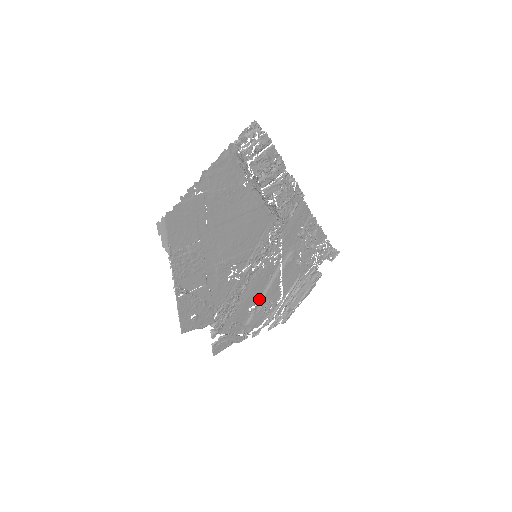
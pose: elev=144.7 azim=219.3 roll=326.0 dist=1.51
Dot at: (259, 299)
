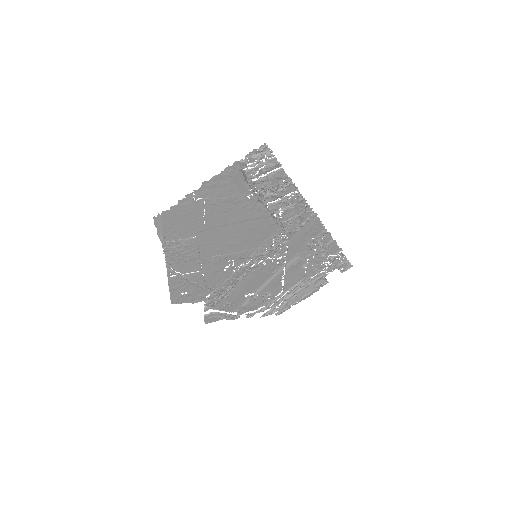
Dot at: (258, 289)
